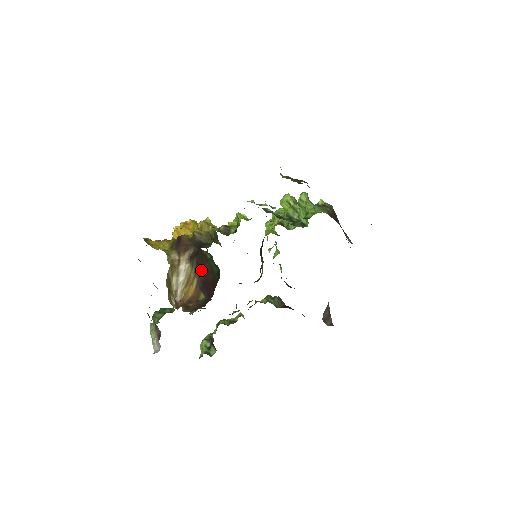
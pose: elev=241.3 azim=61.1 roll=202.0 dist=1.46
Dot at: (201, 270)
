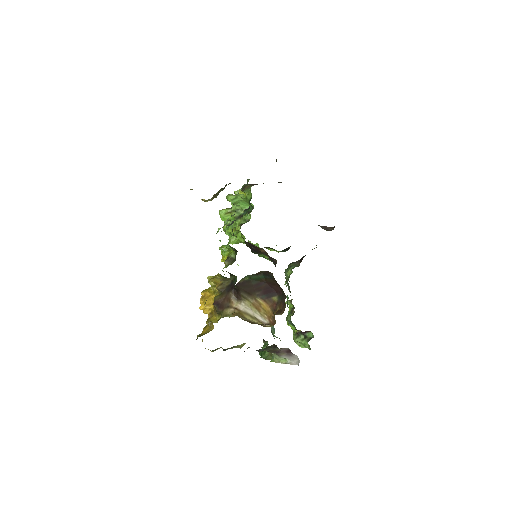
Dot at: (254, 291)
